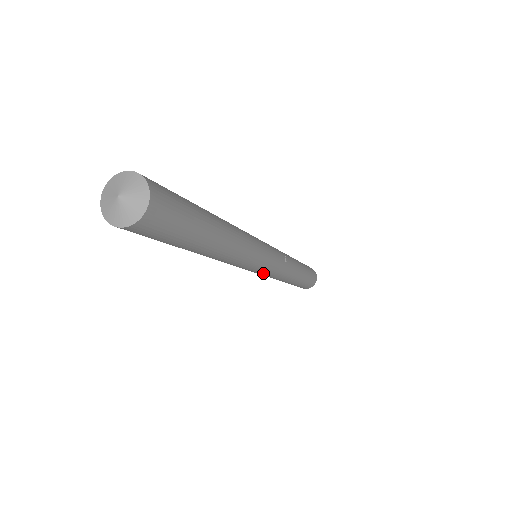
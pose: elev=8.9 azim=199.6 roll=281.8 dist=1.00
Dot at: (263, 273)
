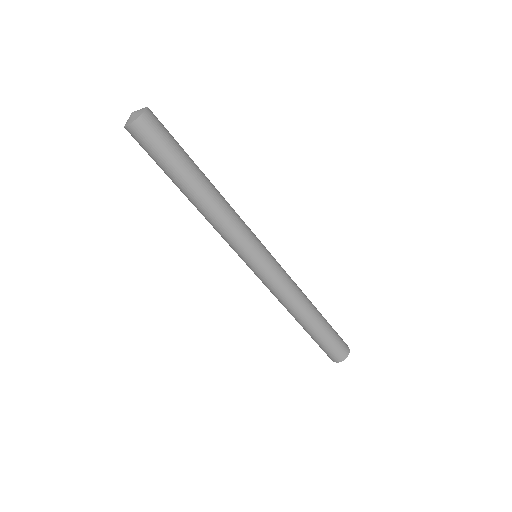
Dot at: (269, 267)
